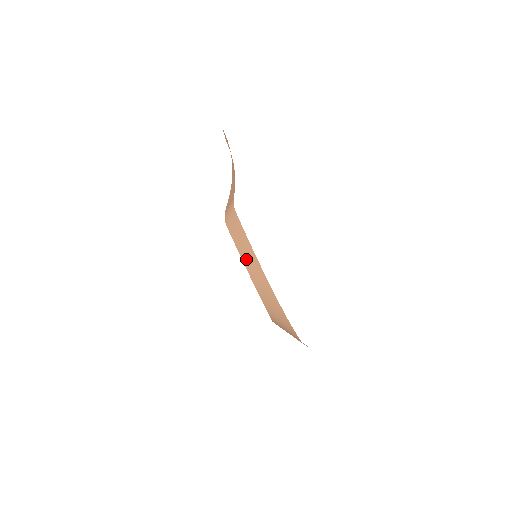
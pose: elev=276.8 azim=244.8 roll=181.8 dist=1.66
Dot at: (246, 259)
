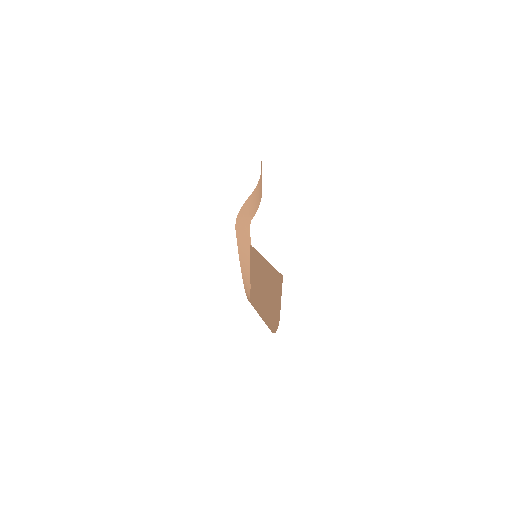
Dot at: (245, 272)
